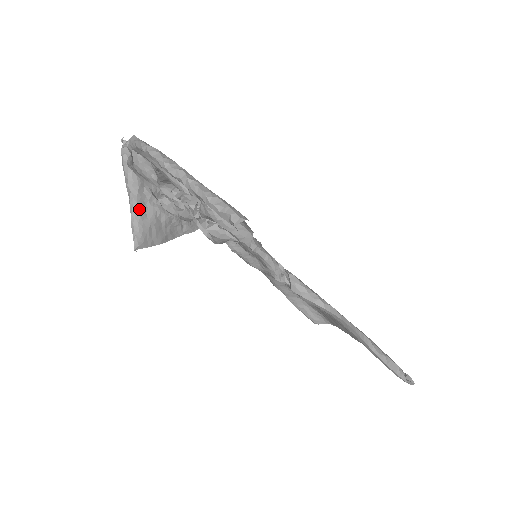
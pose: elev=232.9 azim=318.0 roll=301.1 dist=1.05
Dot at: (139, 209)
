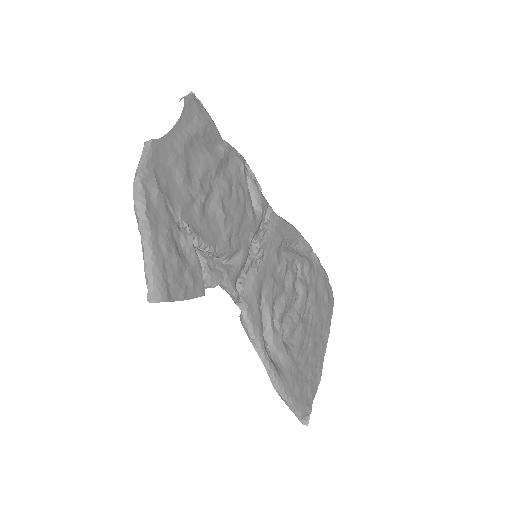
Dot at: occluded
